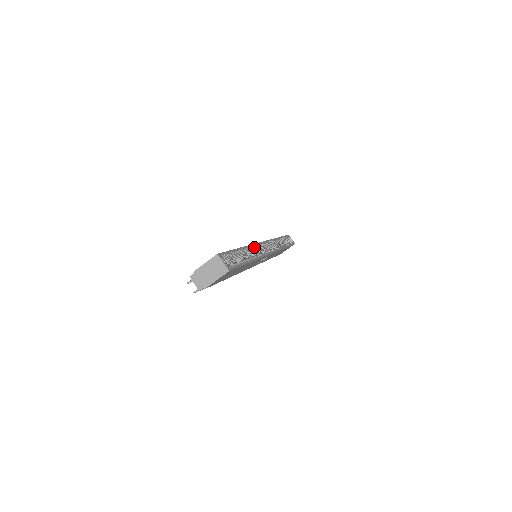
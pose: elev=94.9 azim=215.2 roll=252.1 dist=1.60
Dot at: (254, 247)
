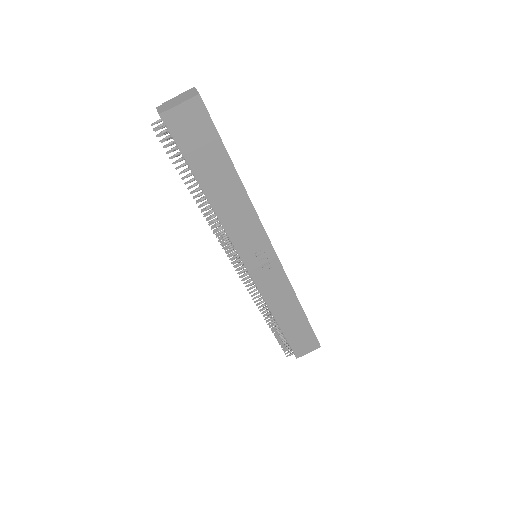
Dot at: occluded
